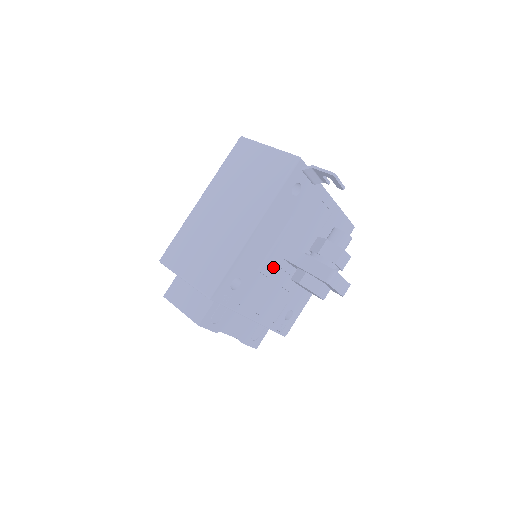
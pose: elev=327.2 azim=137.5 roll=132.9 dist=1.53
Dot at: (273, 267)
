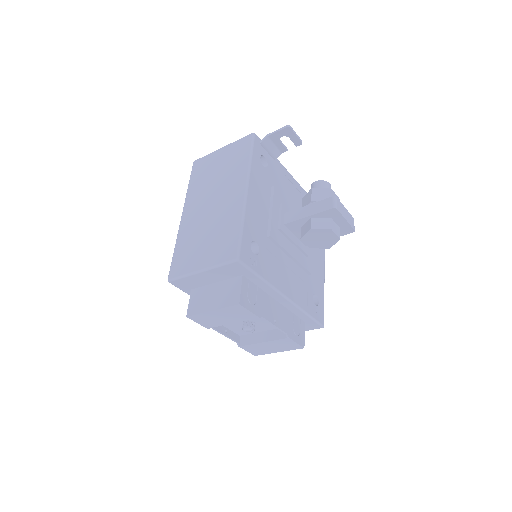
Dot at: (279, 234)
